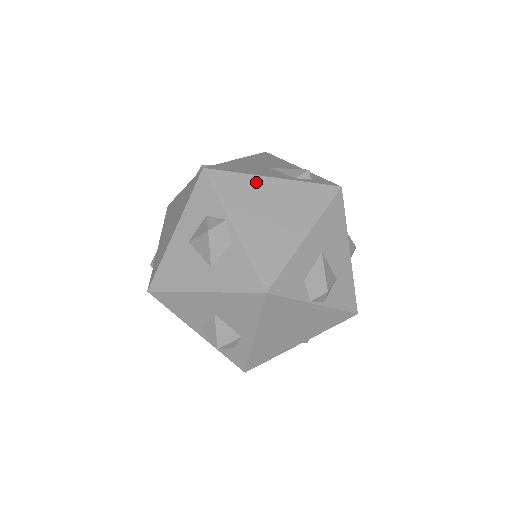
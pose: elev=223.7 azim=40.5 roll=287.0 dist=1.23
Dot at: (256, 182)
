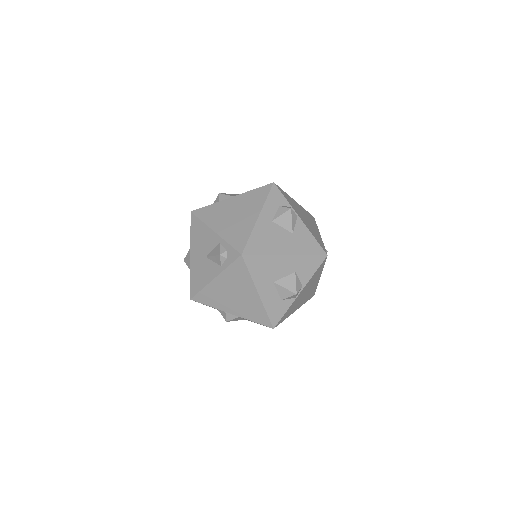
Dot at: (212, 287)
